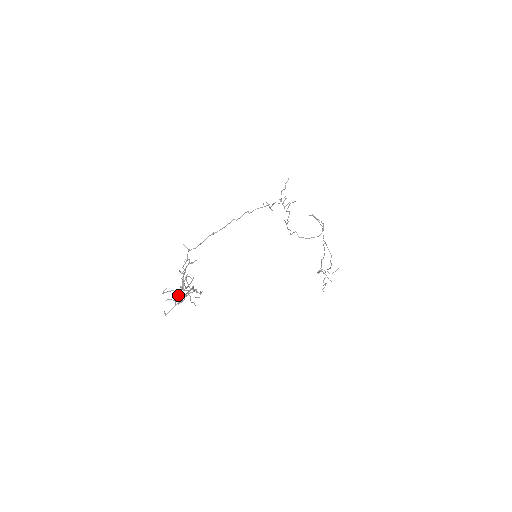
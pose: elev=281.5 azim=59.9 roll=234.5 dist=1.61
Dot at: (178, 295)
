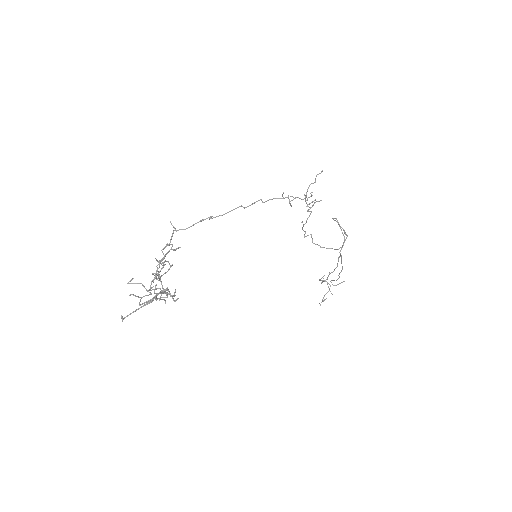
Dot at: (146, 290)
